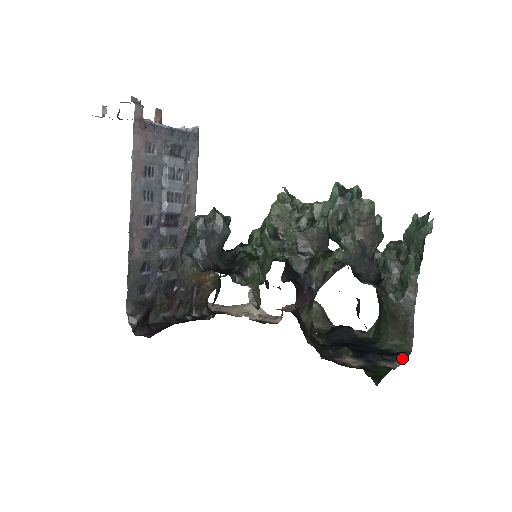
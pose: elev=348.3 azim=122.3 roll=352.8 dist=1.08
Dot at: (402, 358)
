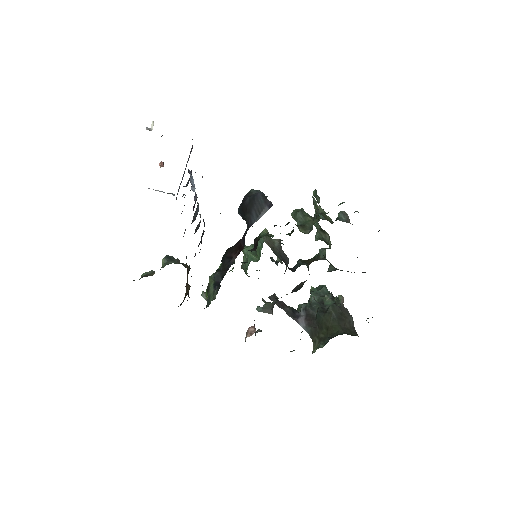
Dot at: occluded
